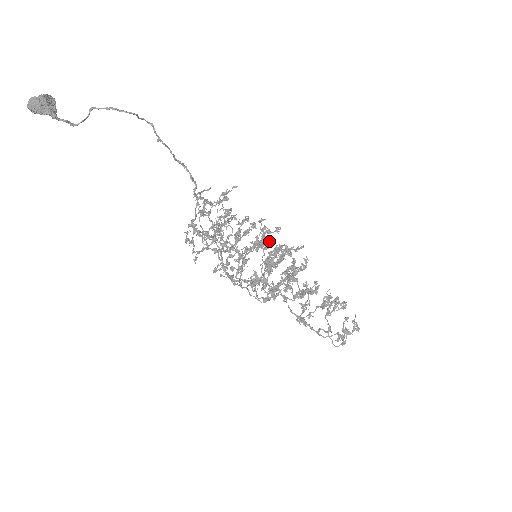
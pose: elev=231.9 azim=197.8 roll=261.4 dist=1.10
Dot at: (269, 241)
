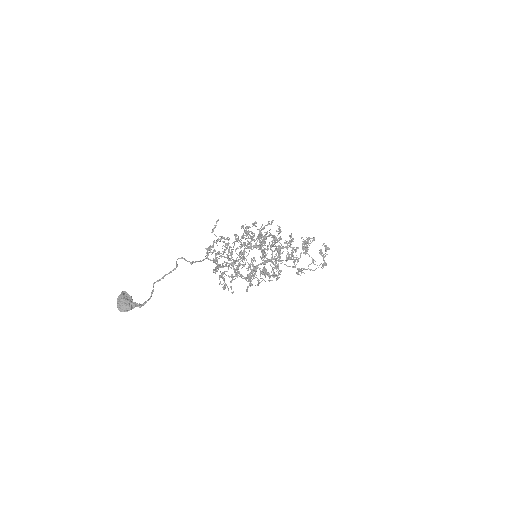
Dot at: (254, 236)
